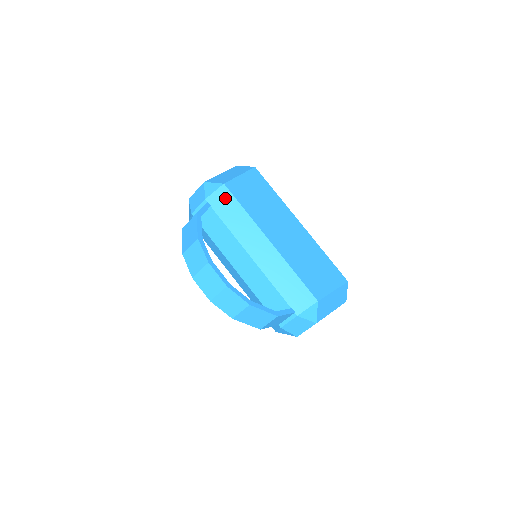
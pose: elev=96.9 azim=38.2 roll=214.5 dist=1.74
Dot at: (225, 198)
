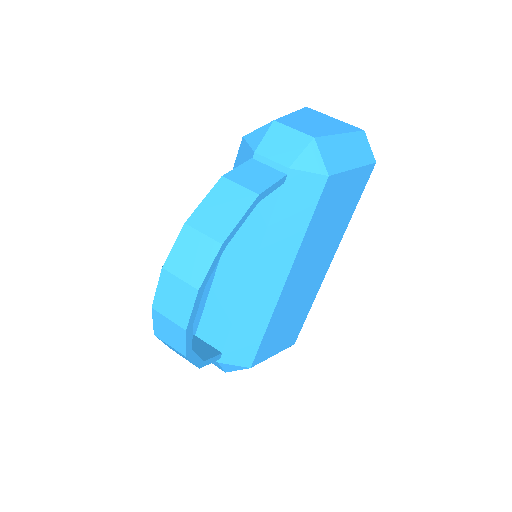
Dot at: (308, 193)
